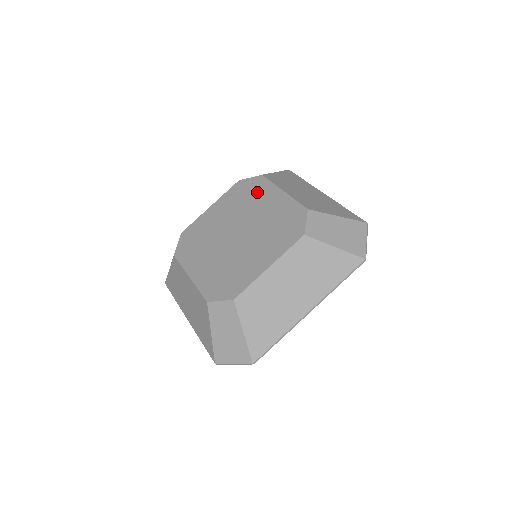
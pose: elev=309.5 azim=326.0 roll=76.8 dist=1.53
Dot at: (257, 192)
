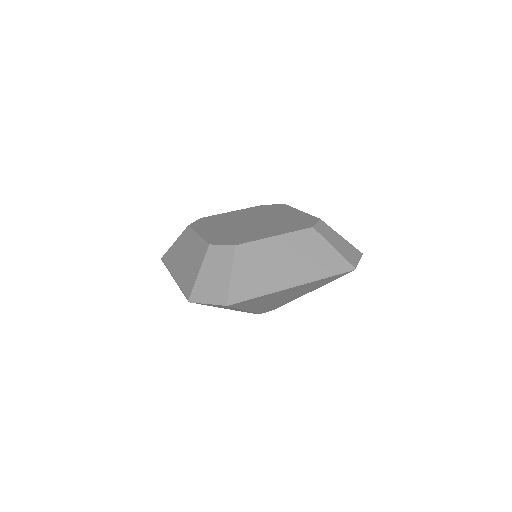
Dot at: (278, 209)
